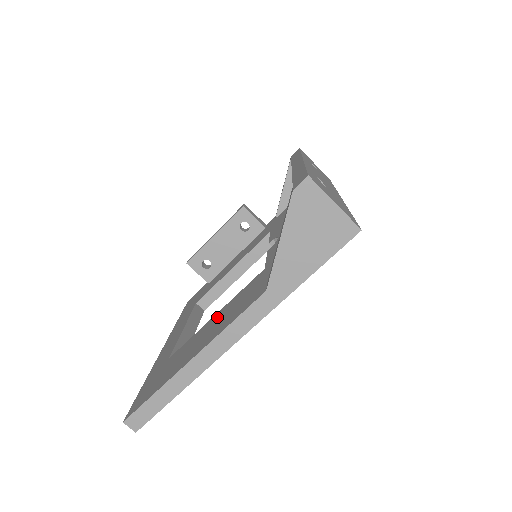
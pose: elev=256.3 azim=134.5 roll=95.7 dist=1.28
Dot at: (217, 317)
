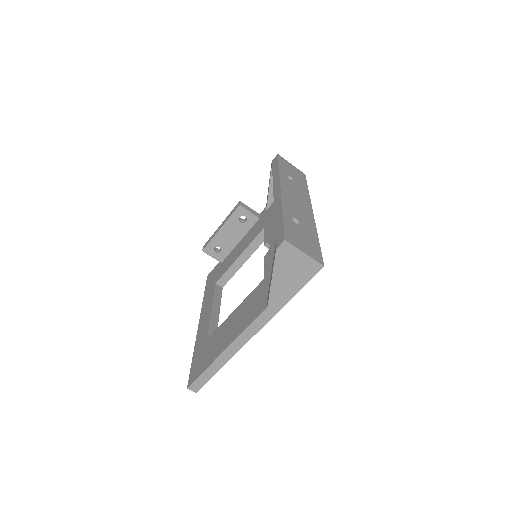
Dot at: (236, 314)
